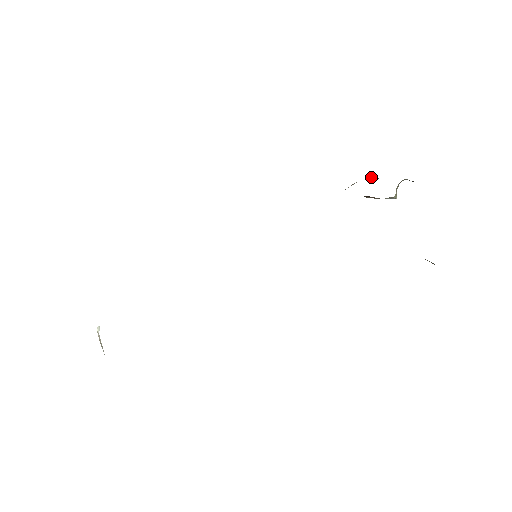
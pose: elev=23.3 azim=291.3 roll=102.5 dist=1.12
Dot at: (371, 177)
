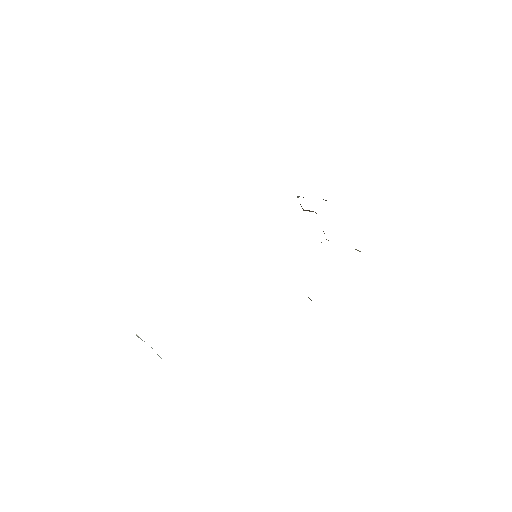
Dot at: (299, 196)
